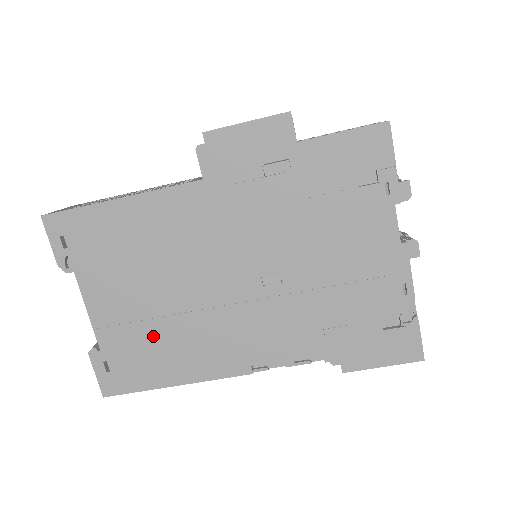
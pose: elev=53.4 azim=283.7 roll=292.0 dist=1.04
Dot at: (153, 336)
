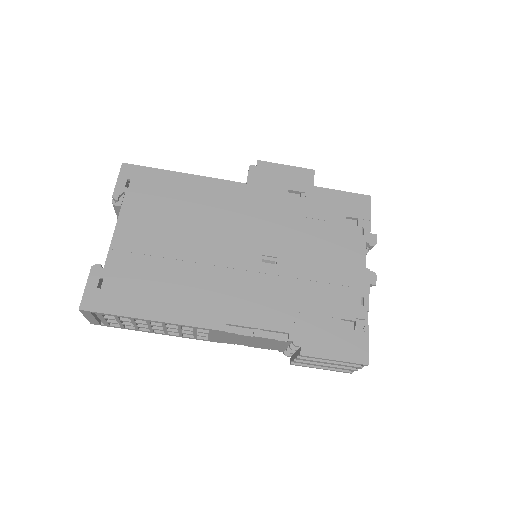
Dot at: (156, 271)
